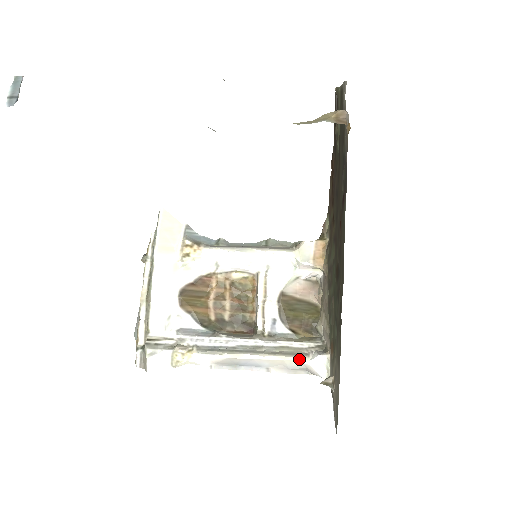
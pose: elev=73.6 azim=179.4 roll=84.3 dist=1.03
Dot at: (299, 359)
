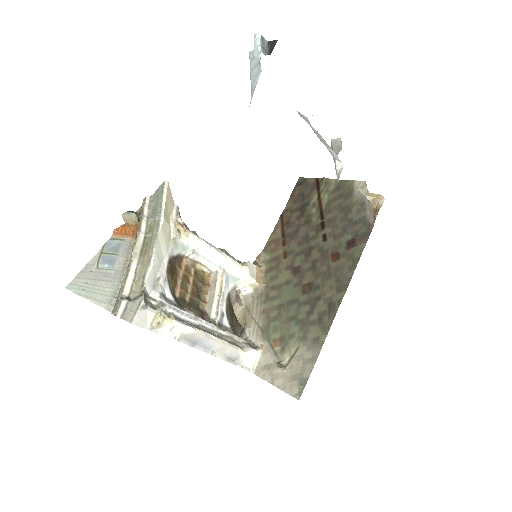
Dot at: (240, 349)
